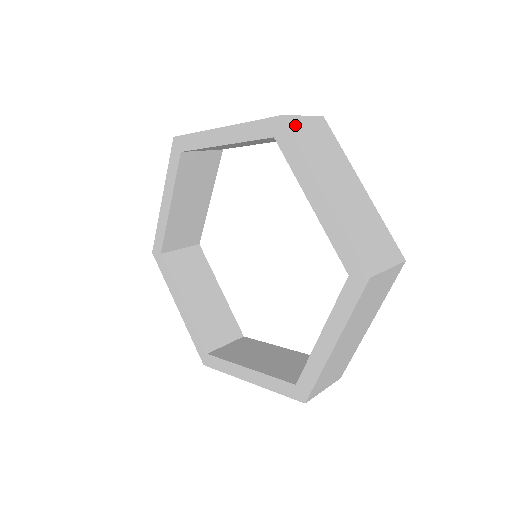
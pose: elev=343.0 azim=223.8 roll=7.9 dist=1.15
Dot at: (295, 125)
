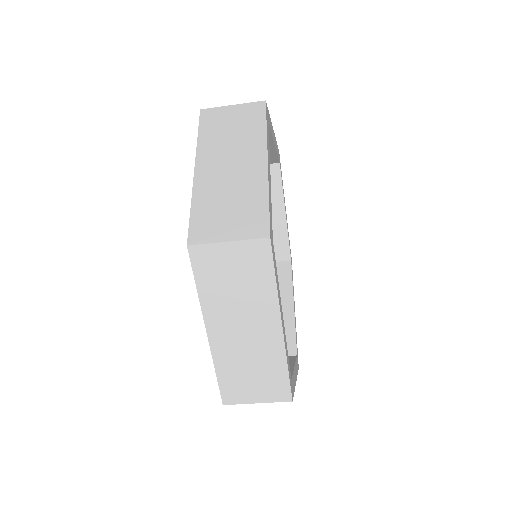
Dot at: (212, 115)
